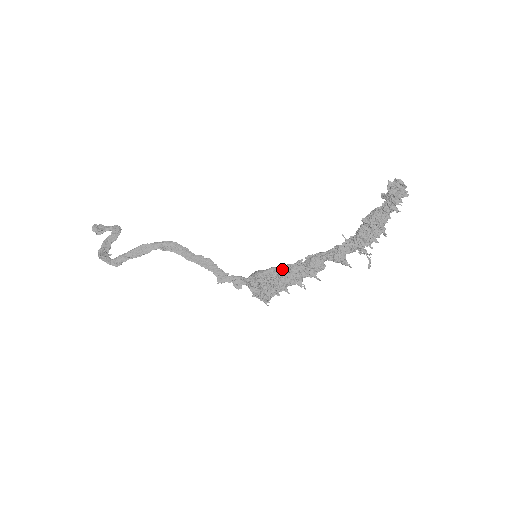
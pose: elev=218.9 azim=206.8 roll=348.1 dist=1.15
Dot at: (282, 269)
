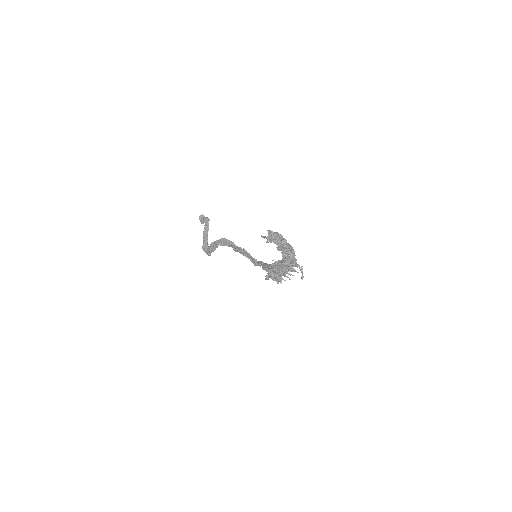
Dot at: (270, 267)
